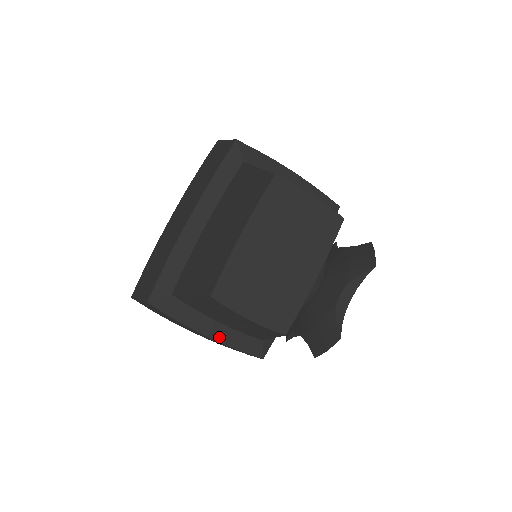
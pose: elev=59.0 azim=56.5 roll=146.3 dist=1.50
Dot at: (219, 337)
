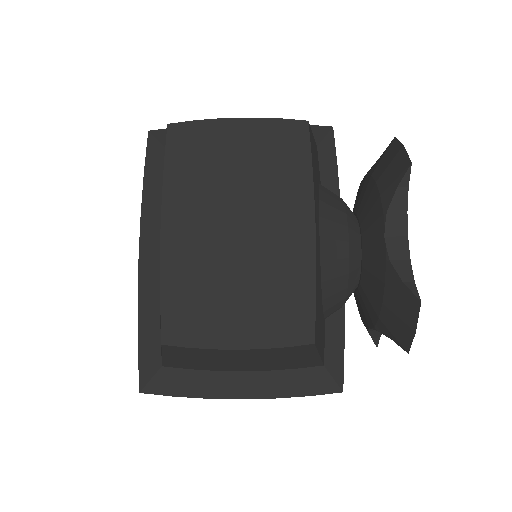
Dot at: (259, 392)
